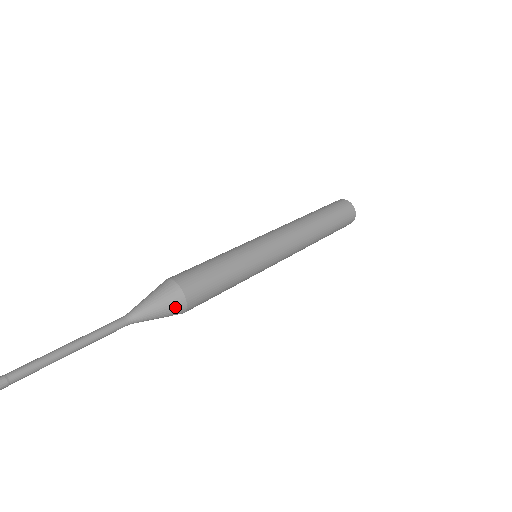
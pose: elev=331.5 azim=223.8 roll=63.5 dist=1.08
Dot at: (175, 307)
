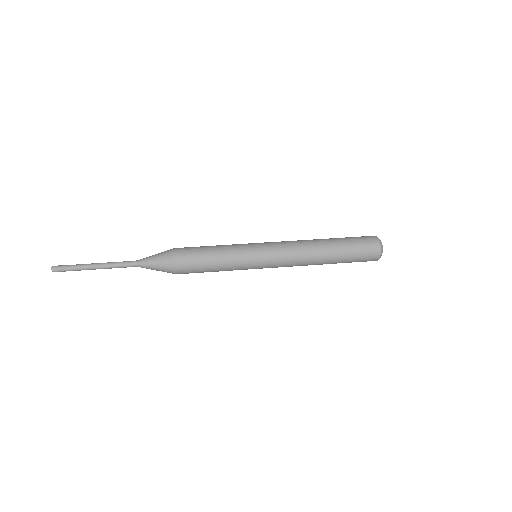
Dot at: (167, 270)
